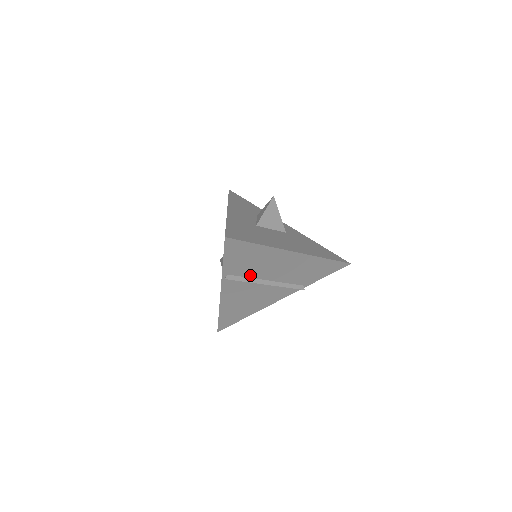
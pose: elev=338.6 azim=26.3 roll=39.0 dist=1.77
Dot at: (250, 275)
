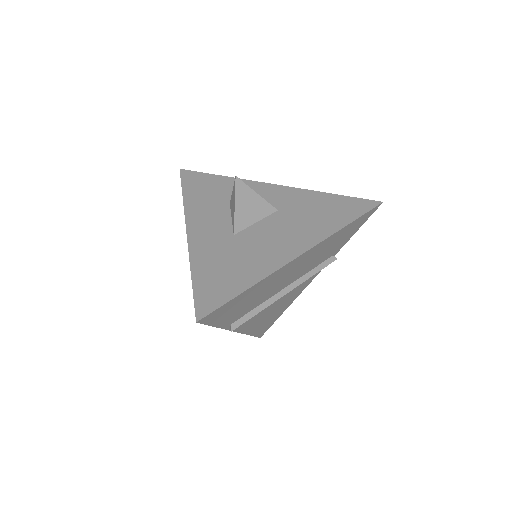
Dot at: (259, 303)
